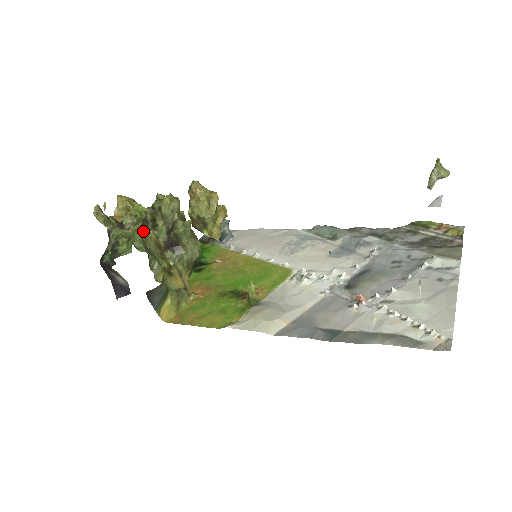
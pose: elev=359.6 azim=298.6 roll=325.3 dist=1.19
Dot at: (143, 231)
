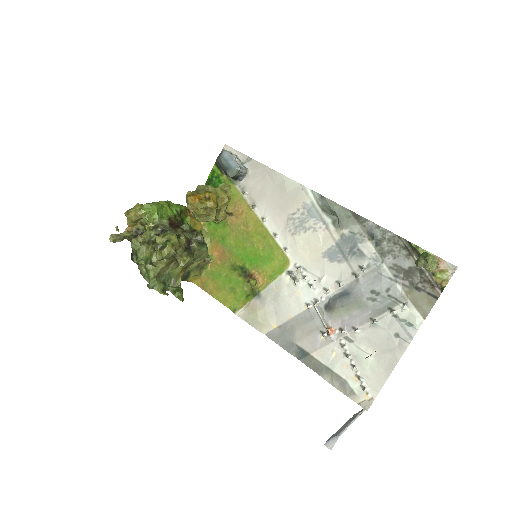
Dot at: (154, 270)
